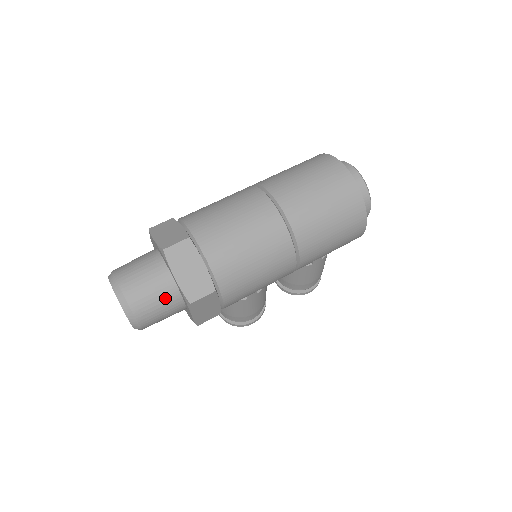
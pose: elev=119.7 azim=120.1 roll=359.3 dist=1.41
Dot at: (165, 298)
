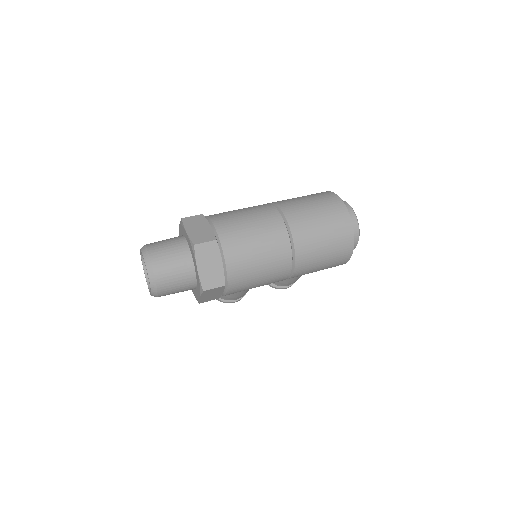
Dot at: (184, 280)
